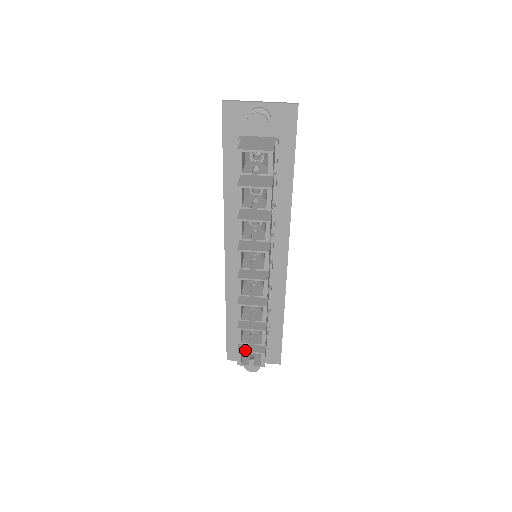
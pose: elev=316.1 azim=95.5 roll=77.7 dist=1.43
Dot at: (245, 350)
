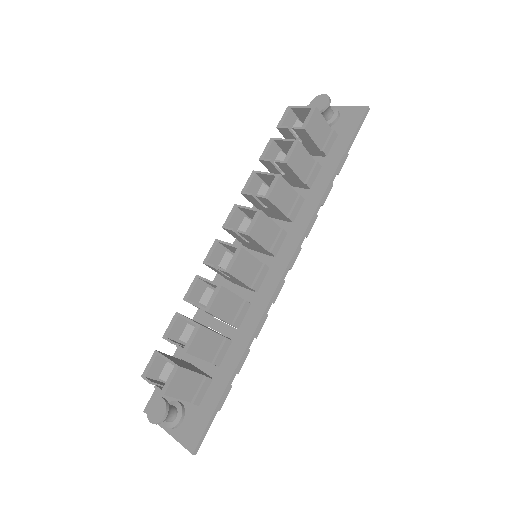
Dot at: (163, 354)
